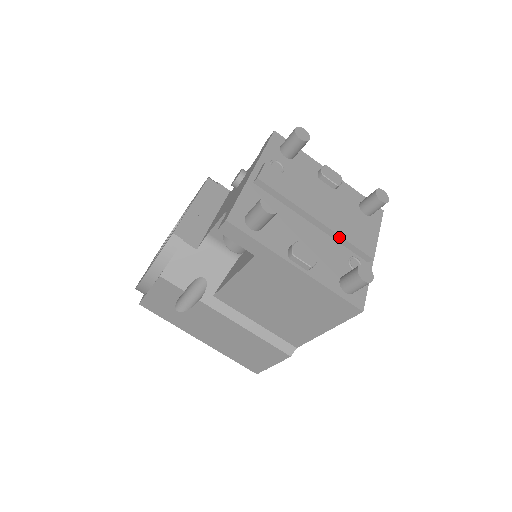
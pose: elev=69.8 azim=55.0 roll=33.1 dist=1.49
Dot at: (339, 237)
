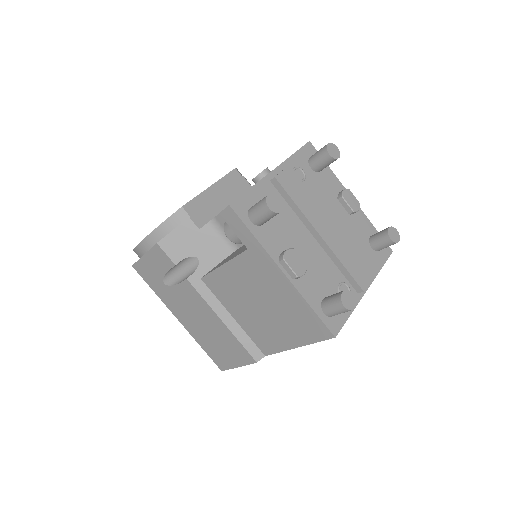
Dot at: (337, 259)
